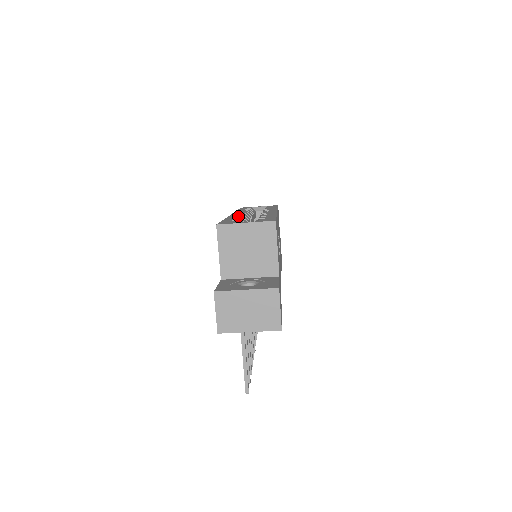
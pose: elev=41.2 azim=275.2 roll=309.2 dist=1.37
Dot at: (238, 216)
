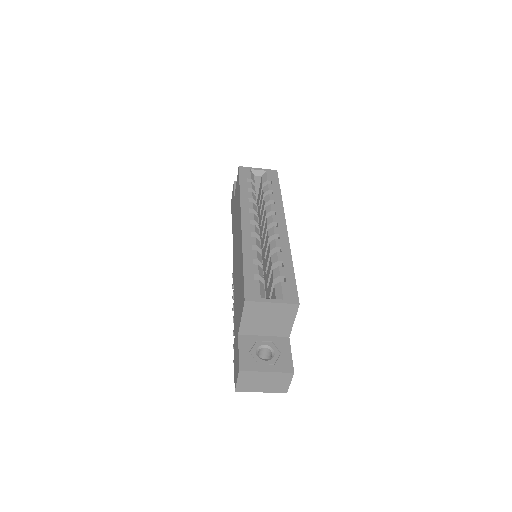
Dot at: (253, 245)
